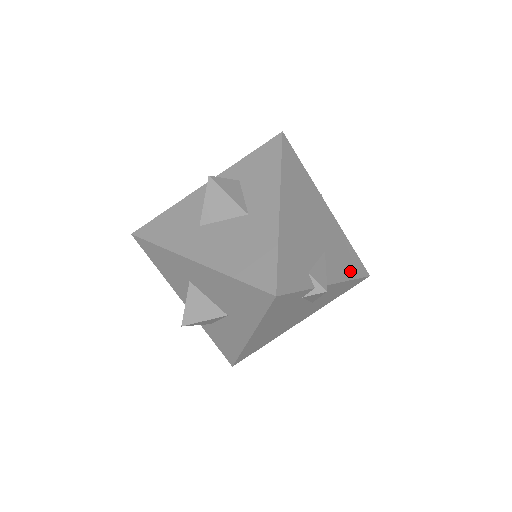
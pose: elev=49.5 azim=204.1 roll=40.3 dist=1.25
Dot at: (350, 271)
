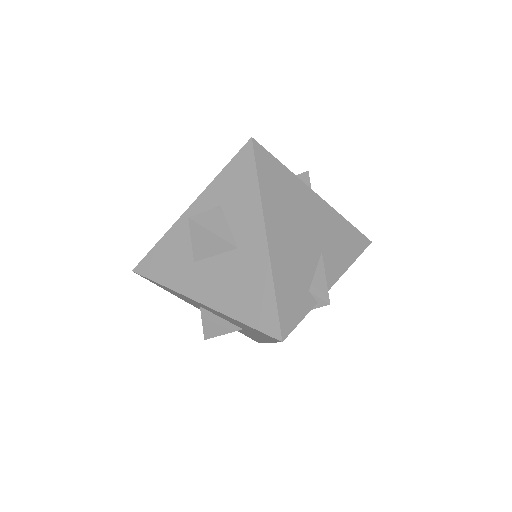
Dot at: (351, 253)
